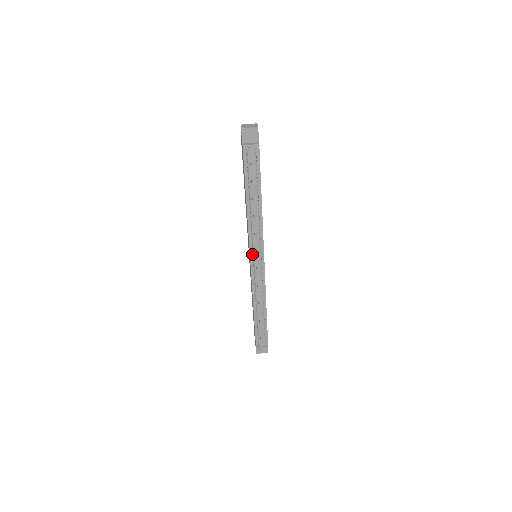
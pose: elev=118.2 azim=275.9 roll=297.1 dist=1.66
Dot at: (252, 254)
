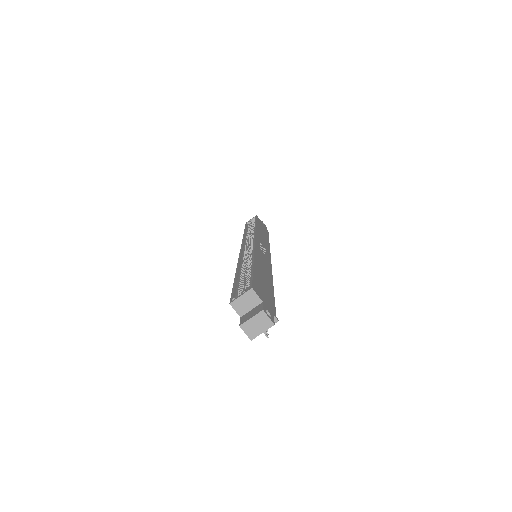
Dot at: occluded
